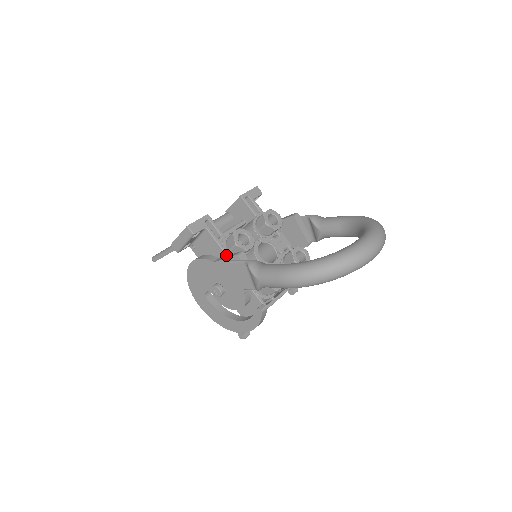
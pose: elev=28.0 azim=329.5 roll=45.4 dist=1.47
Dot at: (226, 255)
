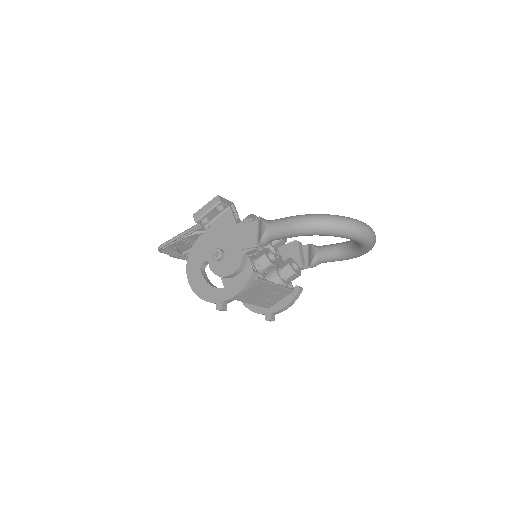
Dot at: occluded
